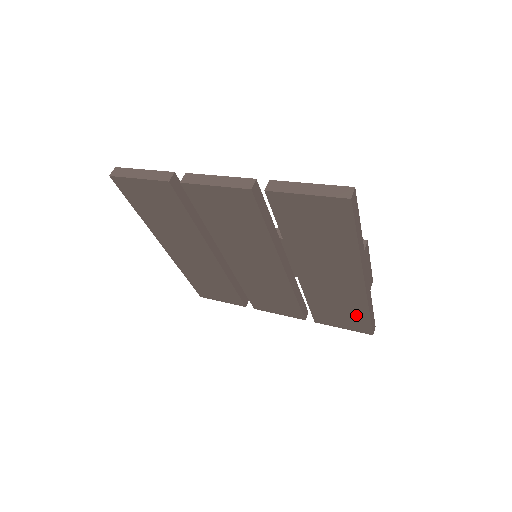
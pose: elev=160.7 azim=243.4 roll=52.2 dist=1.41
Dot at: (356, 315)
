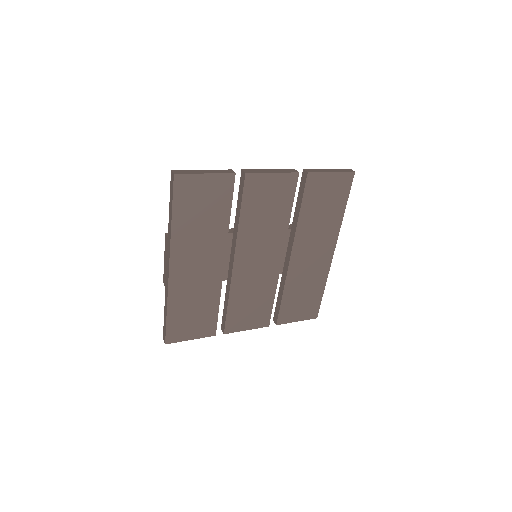
Dot at: (314, 296)
